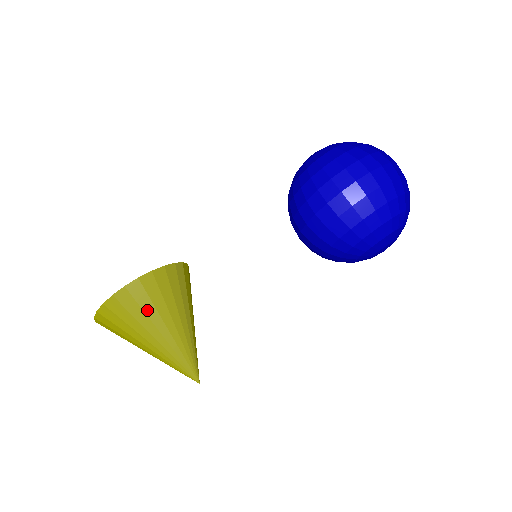
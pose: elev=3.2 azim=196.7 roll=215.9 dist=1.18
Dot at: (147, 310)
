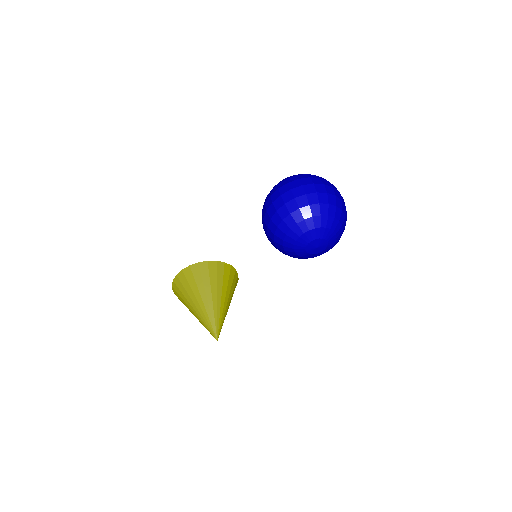
Dot at: (192, 286)
